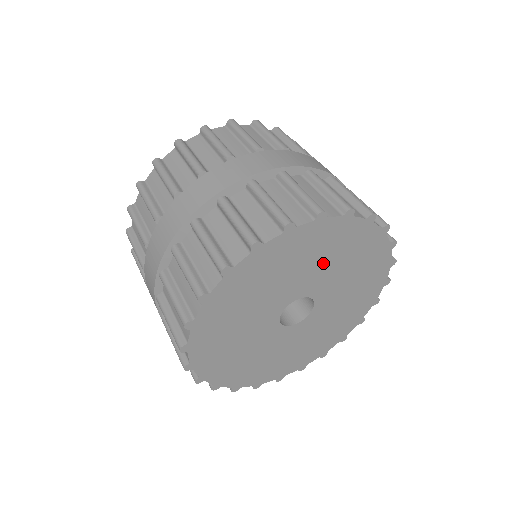
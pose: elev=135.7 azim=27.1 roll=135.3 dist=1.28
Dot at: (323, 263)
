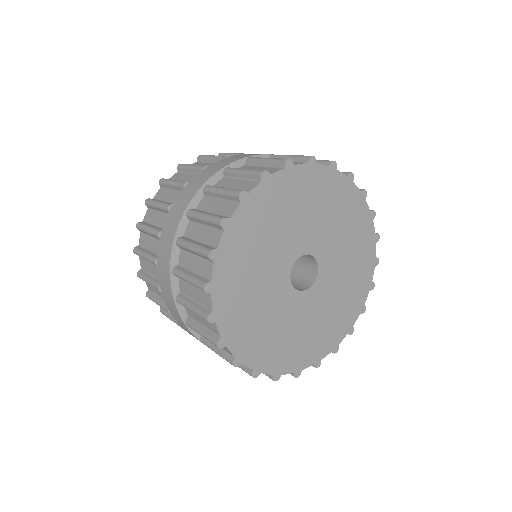
Dot at: (320, 216)
